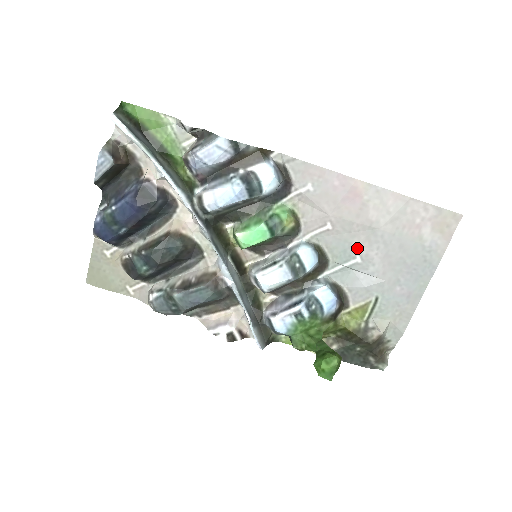
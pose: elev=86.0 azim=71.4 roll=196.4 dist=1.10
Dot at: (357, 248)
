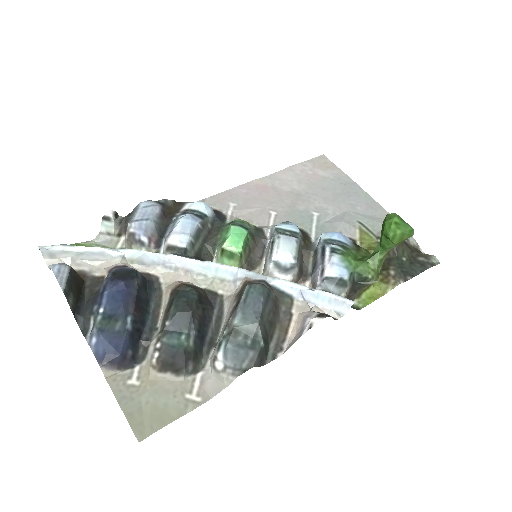
Dot at: (305, 209)
